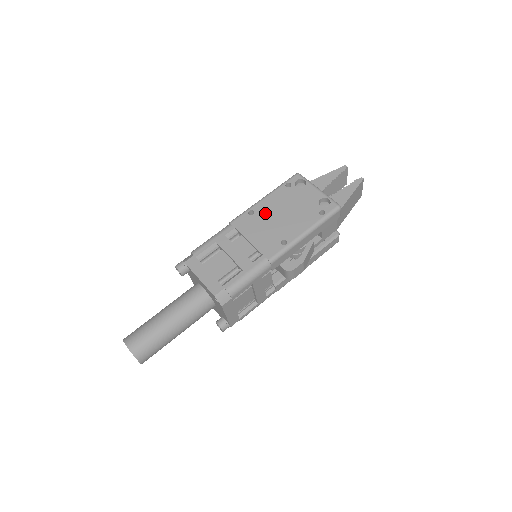
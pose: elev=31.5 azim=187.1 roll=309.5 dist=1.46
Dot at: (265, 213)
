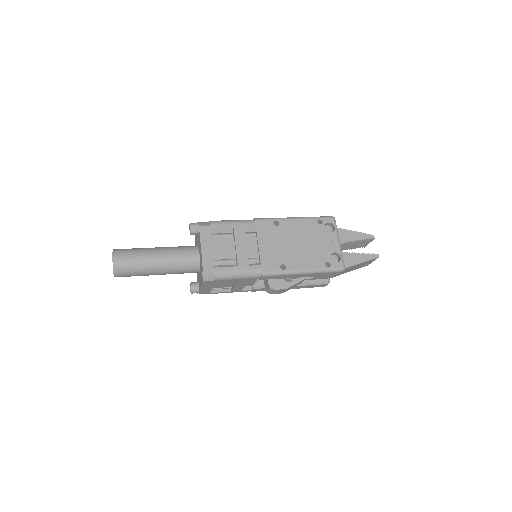
Dot at: (286, 232)
